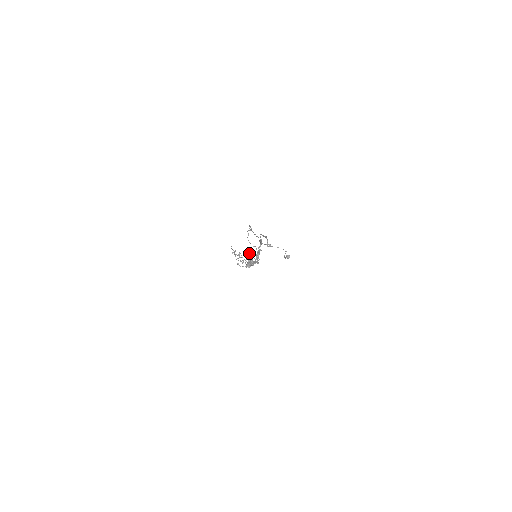
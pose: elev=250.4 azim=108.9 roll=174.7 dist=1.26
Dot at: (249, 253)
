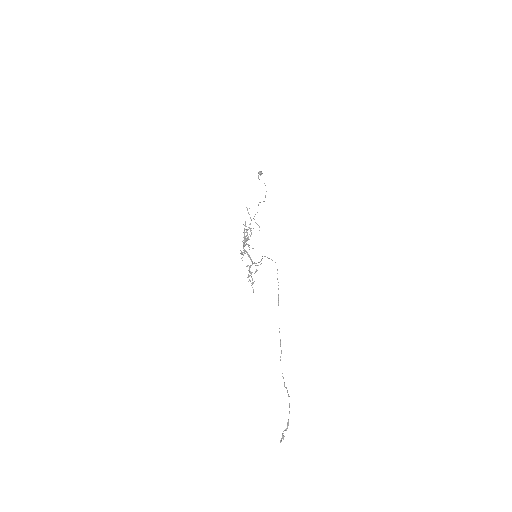
Dot at: occluded
